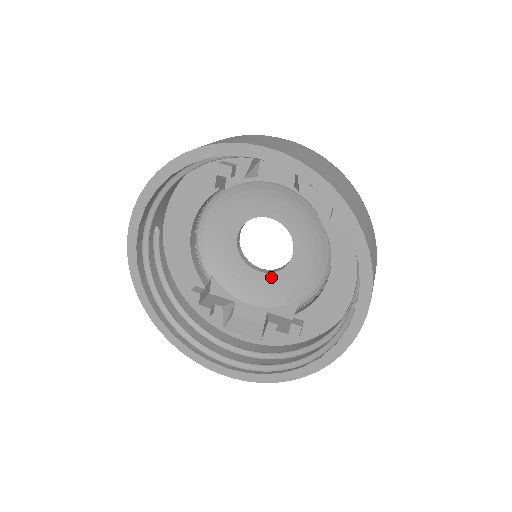
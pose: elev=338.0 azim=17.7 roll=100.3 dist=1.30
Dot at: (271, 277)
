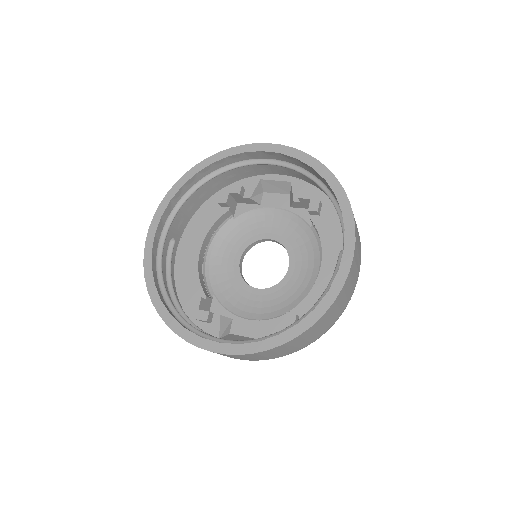
Dot at: (268, 292)
